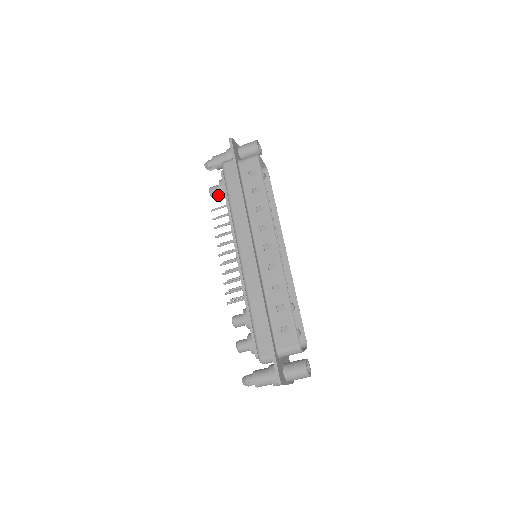
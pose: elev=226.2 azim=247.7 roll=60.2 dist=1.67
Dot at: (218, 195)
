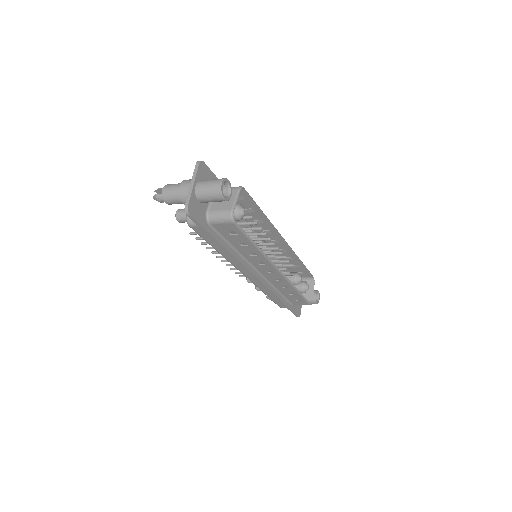
Dot at: occluded
